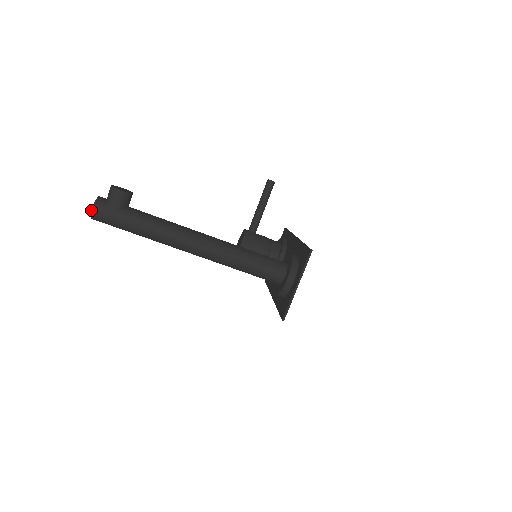
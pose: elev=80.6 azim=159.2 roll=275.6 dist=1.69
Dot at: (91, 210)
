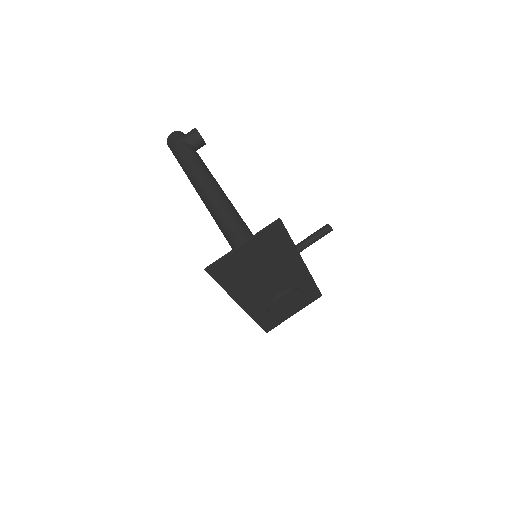
Dot at: (170, 134)
